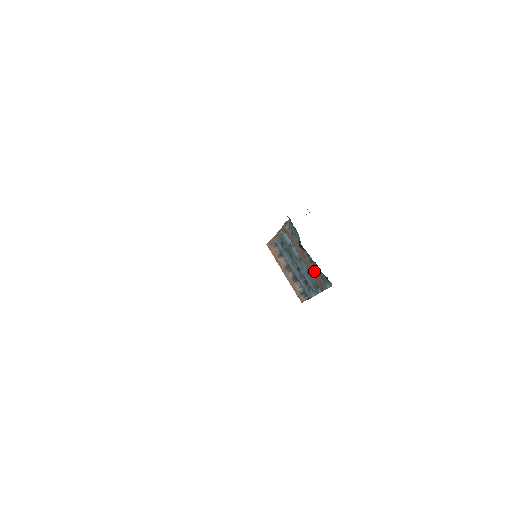
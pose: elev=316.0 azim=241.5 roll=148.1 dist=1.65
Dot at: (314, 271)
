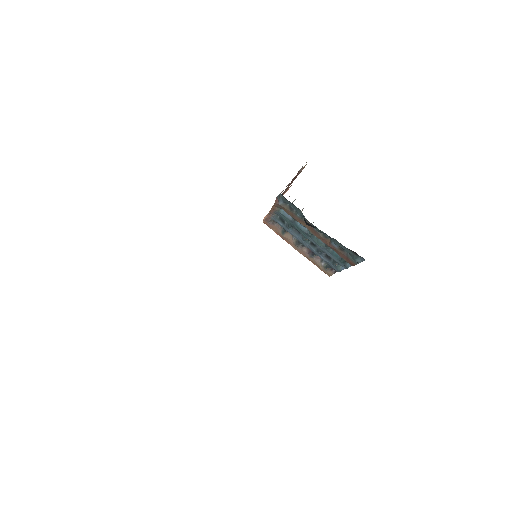
Dot at: (334, 246)
